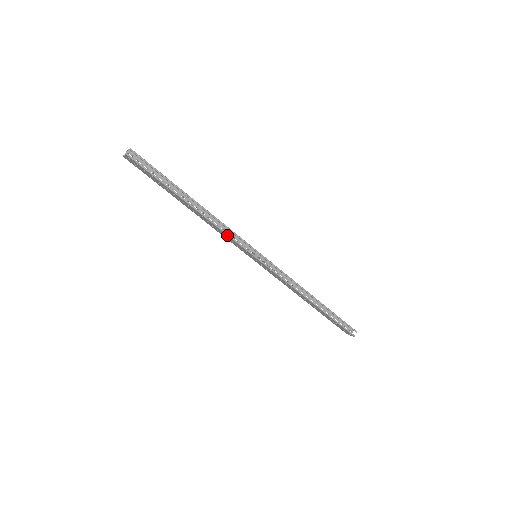
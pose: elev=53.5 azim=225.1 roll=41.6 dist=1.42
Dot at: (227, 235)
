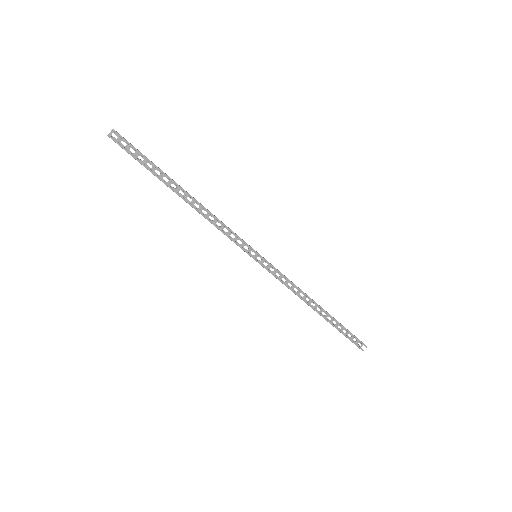
Dot at: (222, 232)
